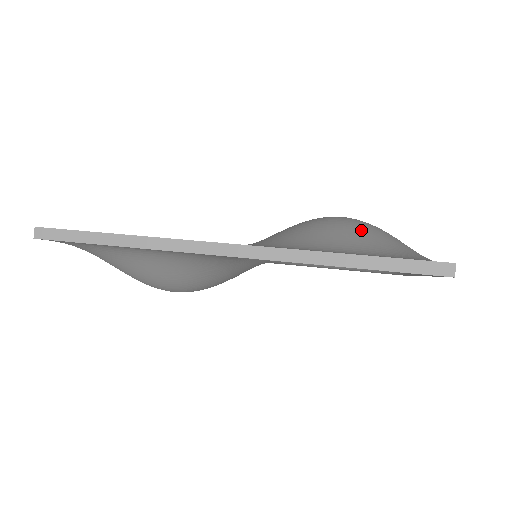
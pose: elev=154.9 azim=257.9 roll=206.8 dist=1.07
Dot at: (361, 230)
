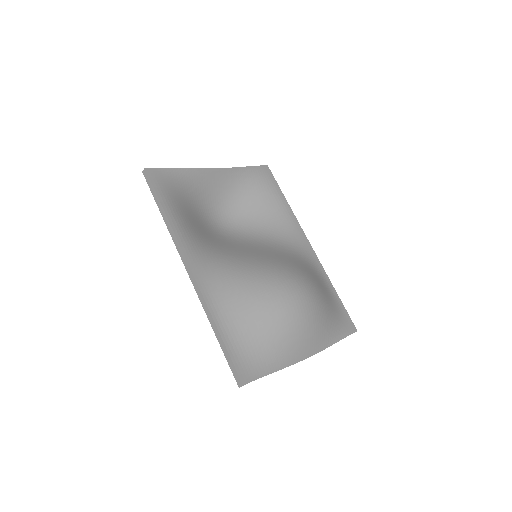
Dot at: (268, 318)
